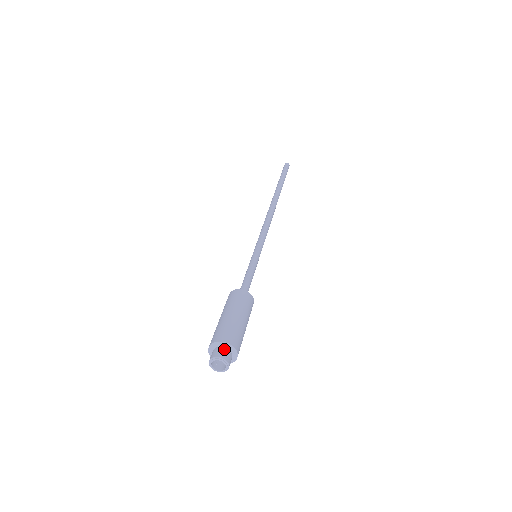
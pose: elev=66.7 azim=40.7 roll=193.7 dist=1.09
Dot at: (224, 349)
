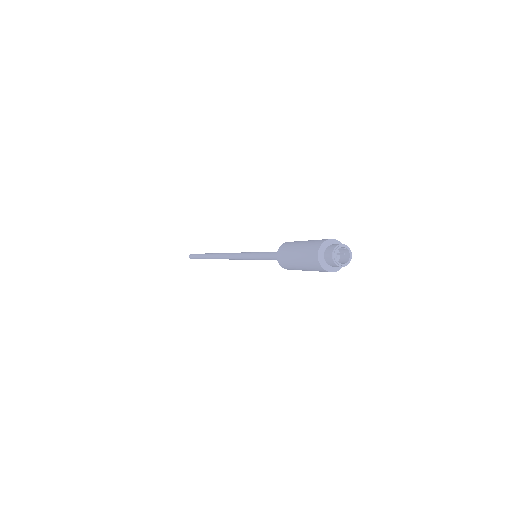
Dot at: (341, 247)
